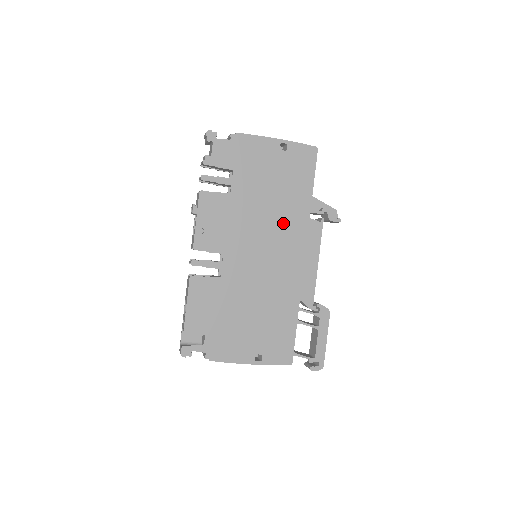
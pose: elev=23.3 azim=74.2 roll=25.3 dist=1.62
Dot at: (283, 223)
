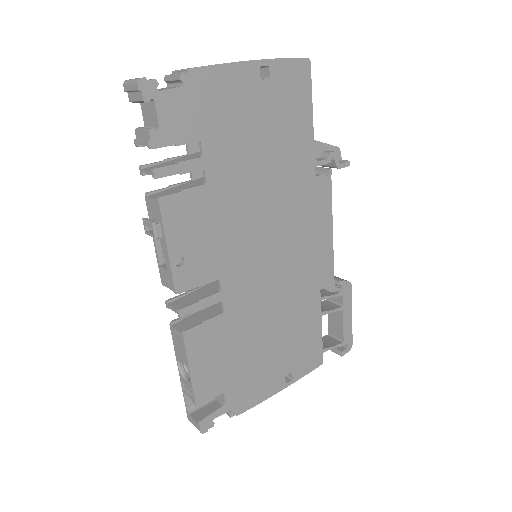
Dot at: (285, 197)
